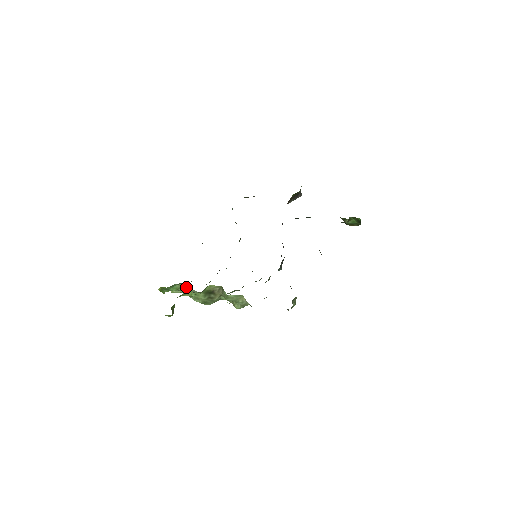
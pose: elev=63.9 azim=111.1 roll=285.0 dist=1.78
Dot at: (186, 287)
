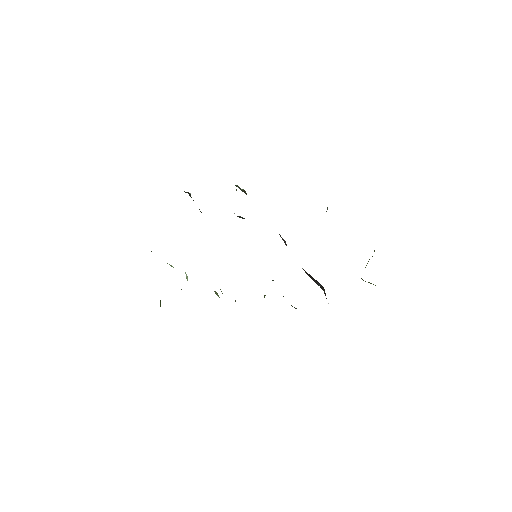
Dot at: (172, 266)
